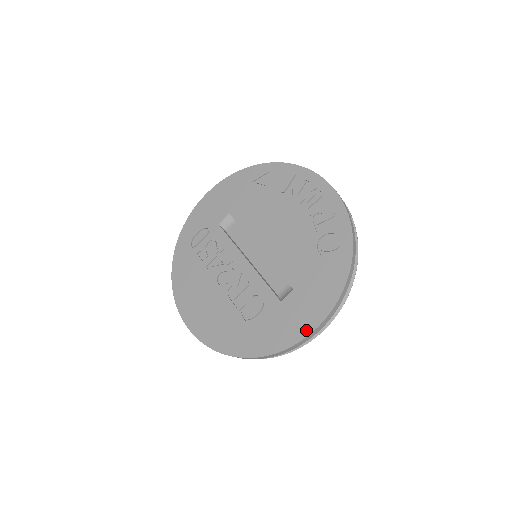
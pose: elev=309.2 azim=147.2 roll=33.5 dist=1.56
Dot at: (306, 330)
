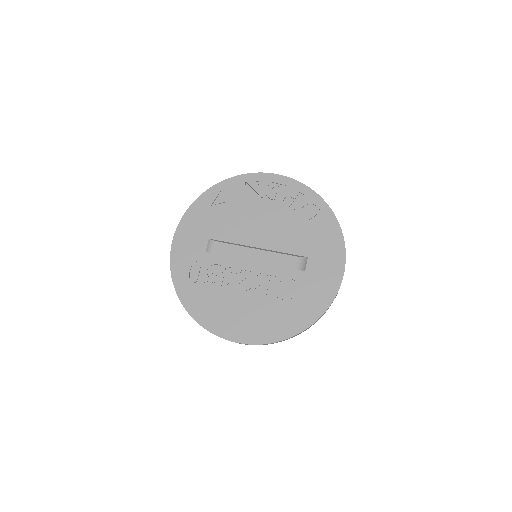
Dot at: (338, 276)
